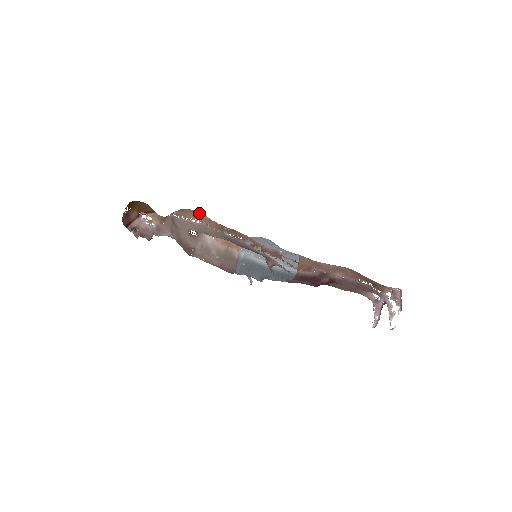
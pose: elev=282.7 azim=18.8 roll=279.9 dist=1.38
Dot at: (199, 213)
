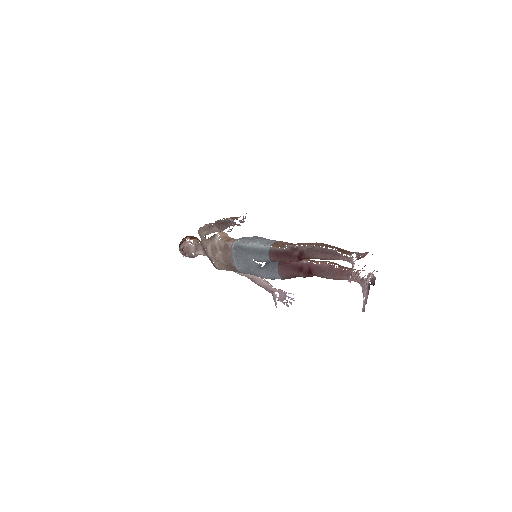
Dot at: occluded
